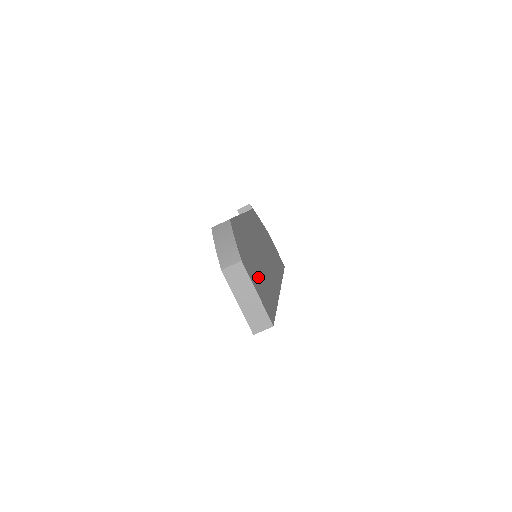
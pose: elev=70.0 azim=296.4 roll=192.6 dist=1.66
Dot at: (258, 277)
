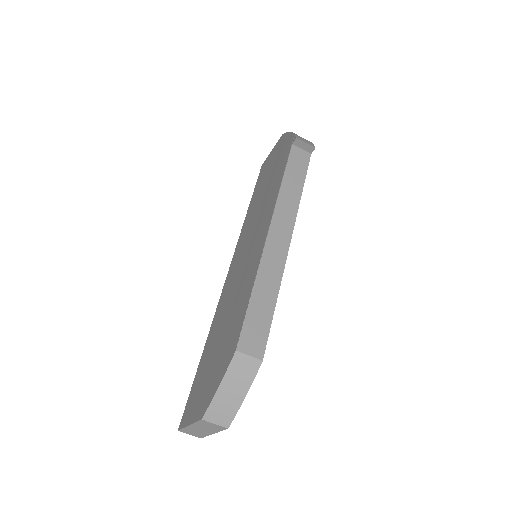
Dot at: occluded
